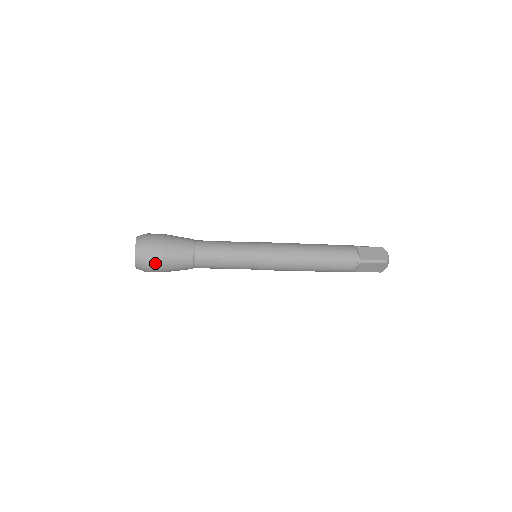
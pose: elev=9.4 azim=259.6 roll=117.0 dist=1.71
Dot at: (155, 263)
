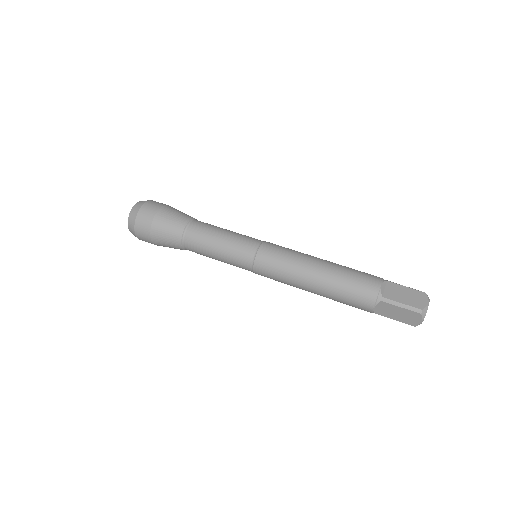
Dot at: occluded
